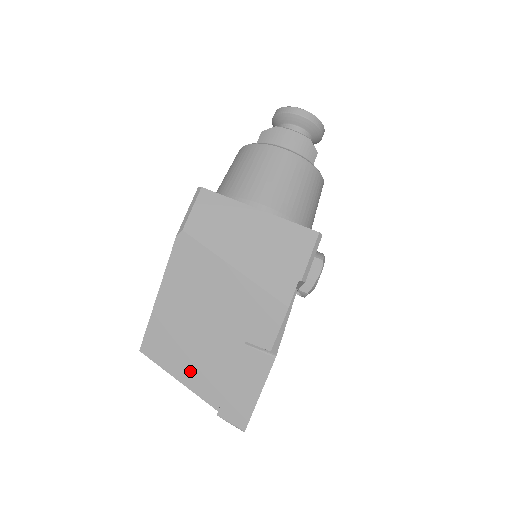
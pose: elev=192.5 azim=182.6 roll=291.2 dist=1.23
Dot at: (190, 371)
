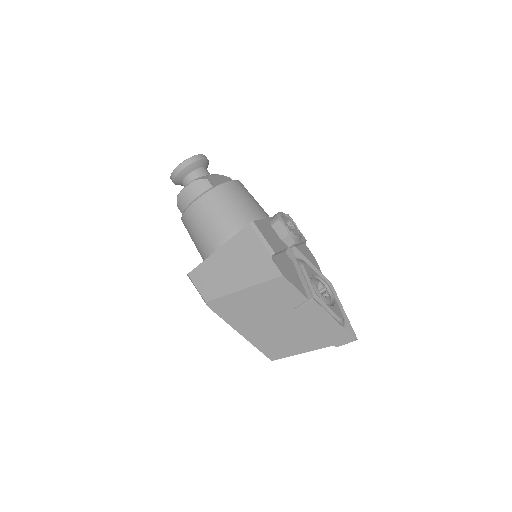
Dot at: (298, 345)
